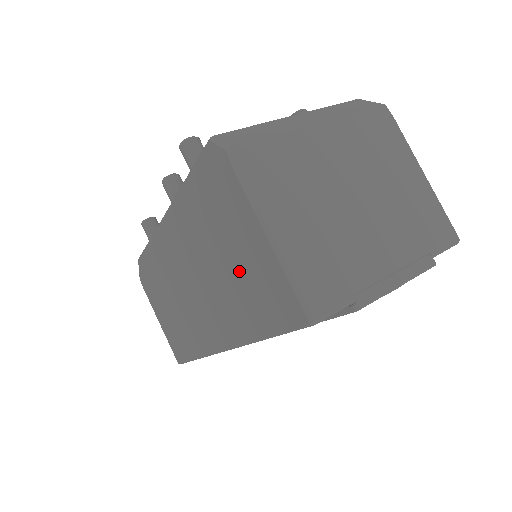
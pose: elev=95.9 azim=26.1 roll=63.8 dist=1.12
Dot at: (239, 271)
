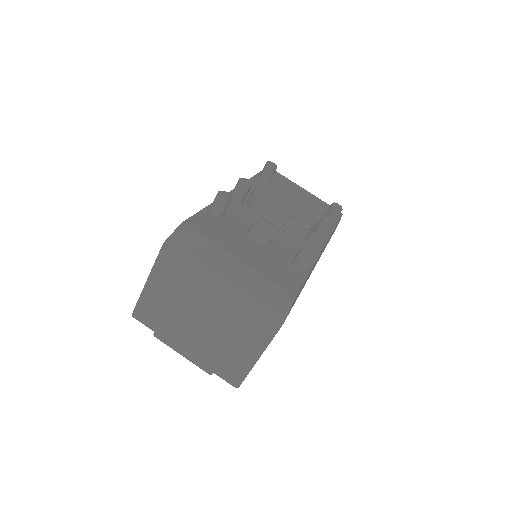
Dot at: occluded
